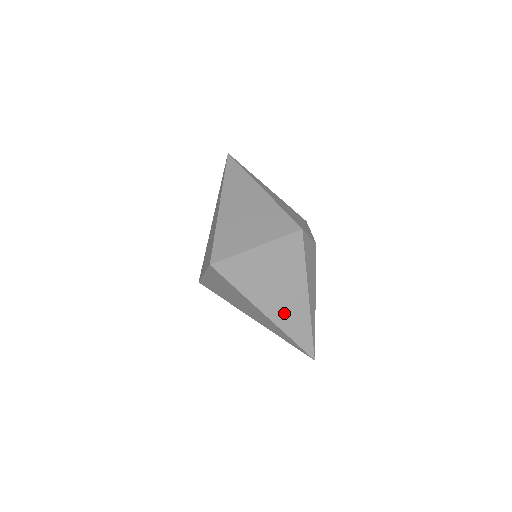
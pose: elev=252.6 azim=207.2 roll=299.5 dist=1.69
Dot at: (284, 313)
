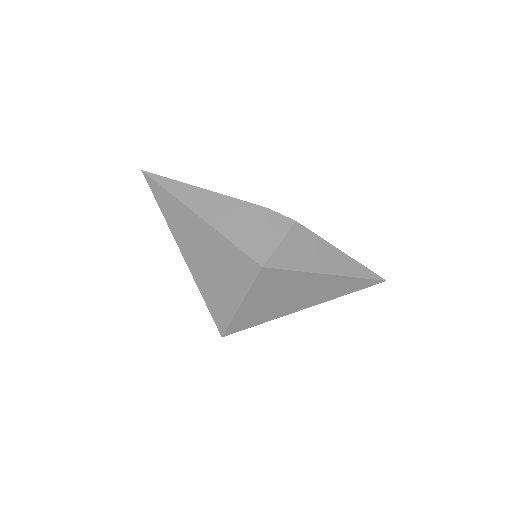
Dot at: (320, 295)
